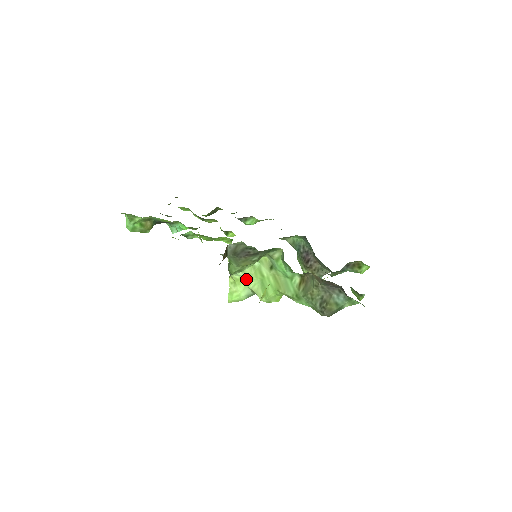
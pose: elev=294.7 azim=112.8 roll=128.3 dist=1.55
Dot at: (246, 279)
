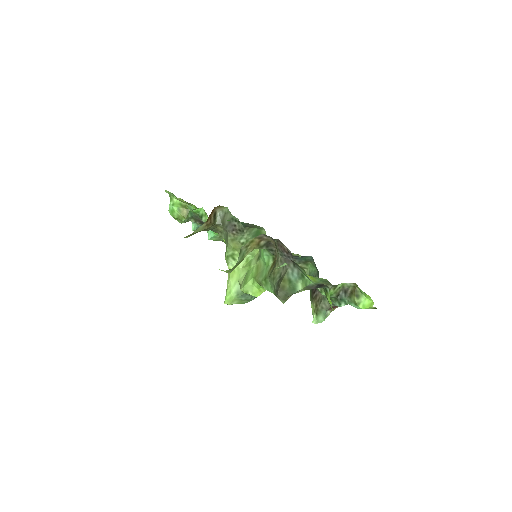
Dot at: (238, 271)
